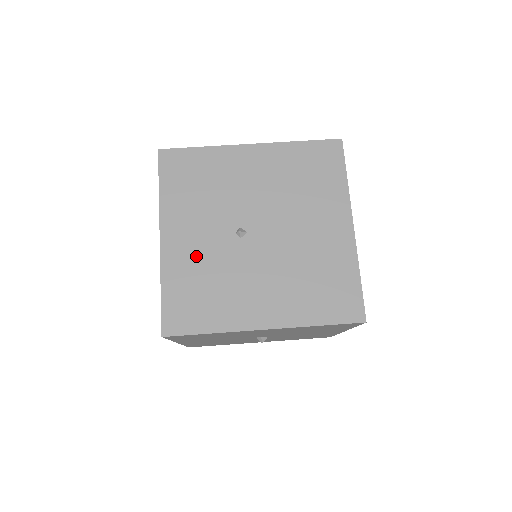
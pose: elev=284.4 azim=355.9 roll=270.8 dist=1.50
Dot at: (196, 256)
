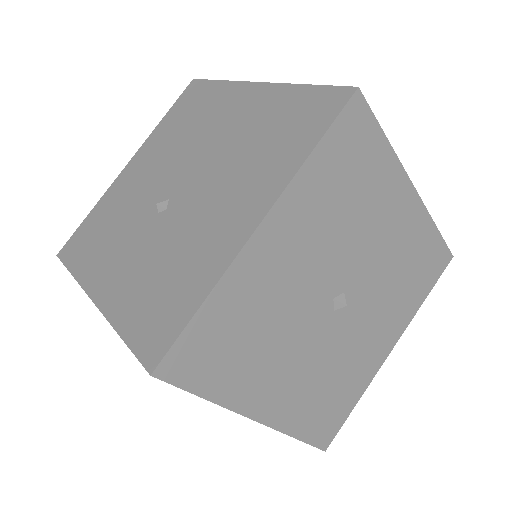
Dot at: occluded
